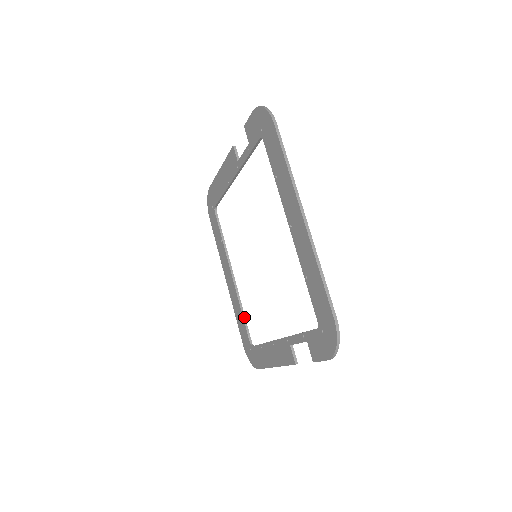
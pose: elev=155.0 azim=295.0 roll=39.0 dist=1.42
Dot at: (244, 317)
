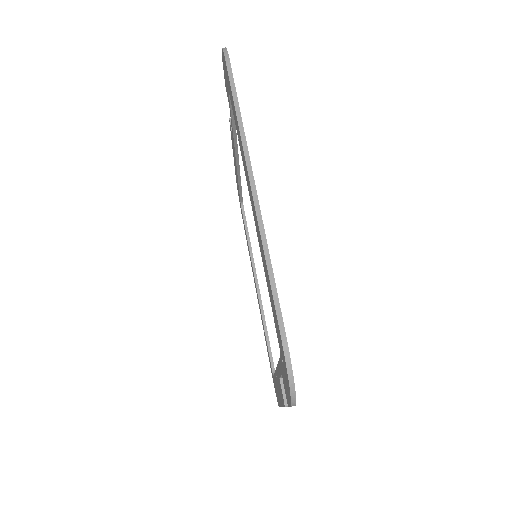
Dot at: (267, 338)
